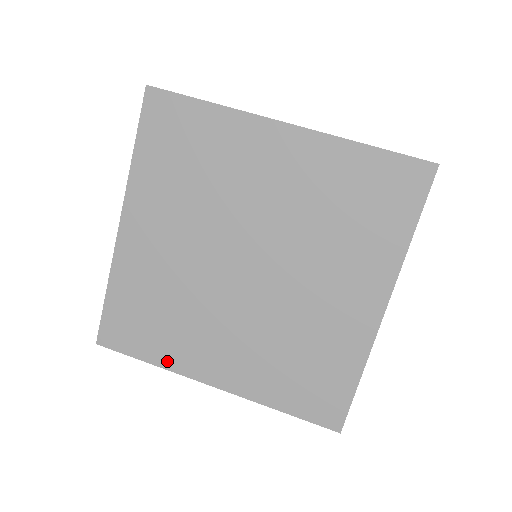
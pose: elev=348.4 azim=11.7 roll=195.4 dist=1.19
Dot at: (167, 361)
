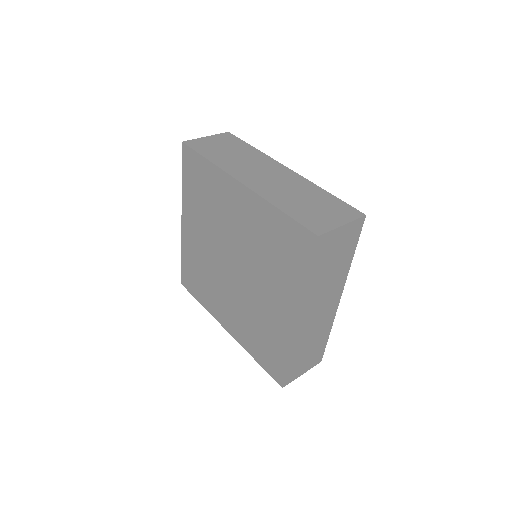
Dot at: (207, 306)
